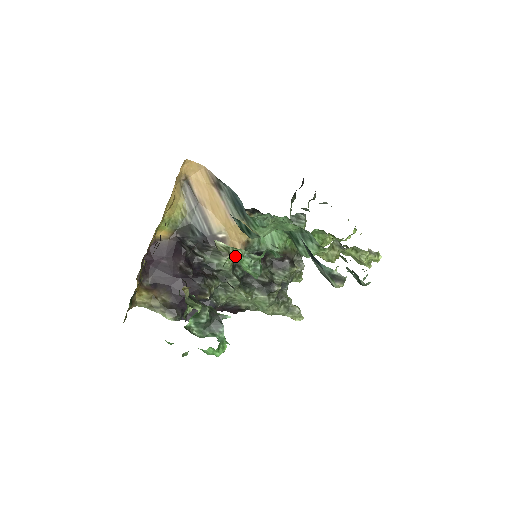
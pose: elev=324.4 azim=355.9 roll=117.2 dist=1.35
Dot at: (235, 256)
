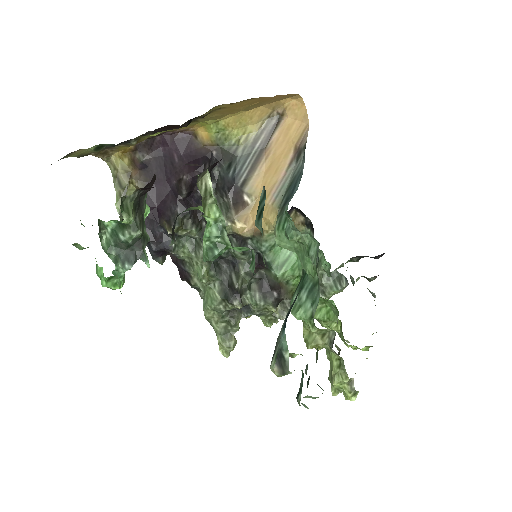
Dot at: (207, 211)
